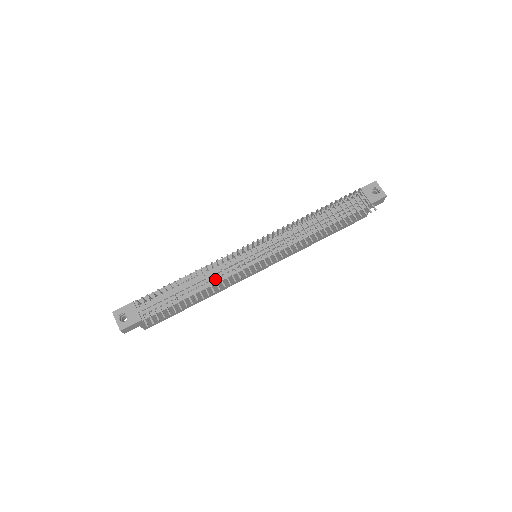
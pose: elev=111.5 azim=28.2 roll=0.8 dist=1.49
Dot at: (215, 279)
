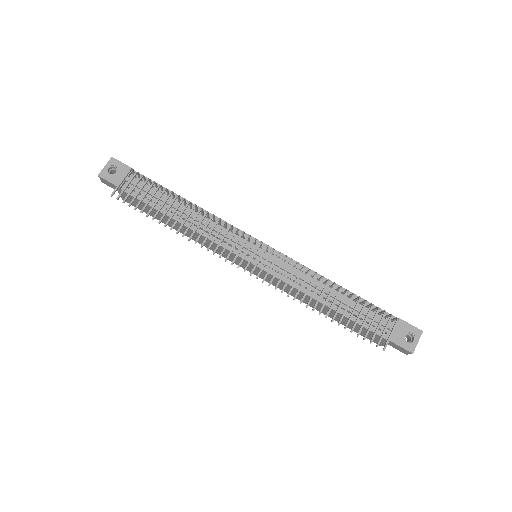
Dot at: occluded
